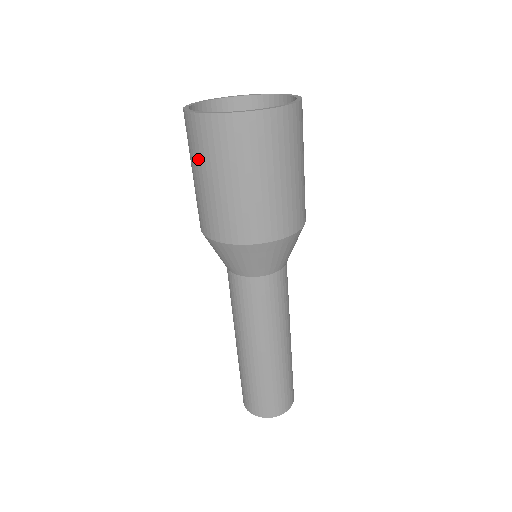
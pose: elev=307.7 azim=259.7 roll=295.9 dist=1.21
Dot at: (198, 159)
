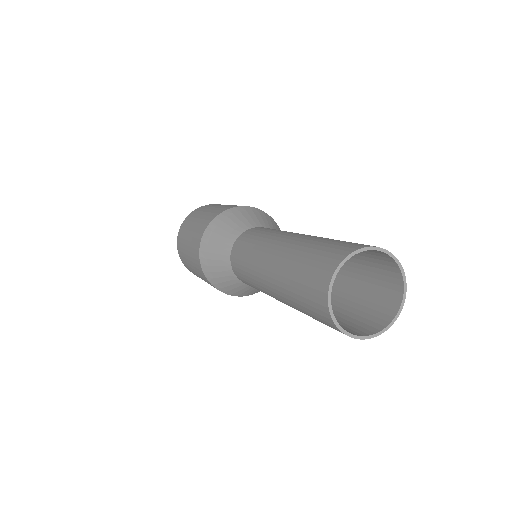
Dot at: (190, 224)
